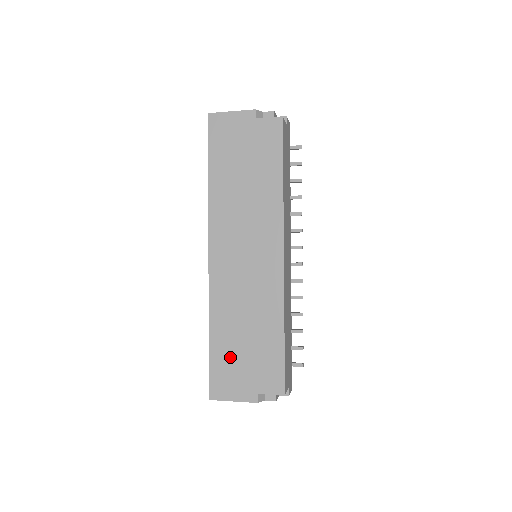
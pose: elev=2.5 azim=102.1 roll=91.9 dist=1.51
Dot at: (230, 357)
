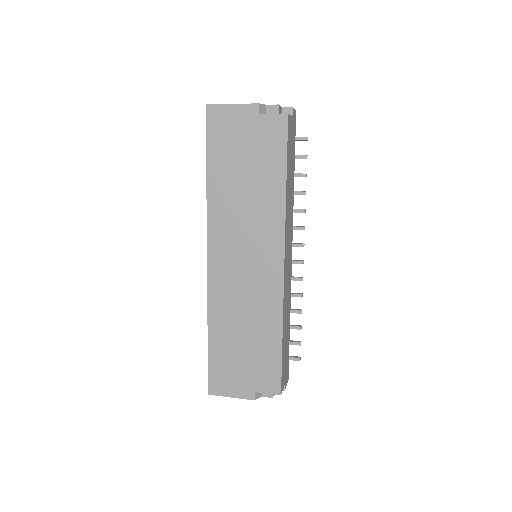
Dot at: (228, 357)
